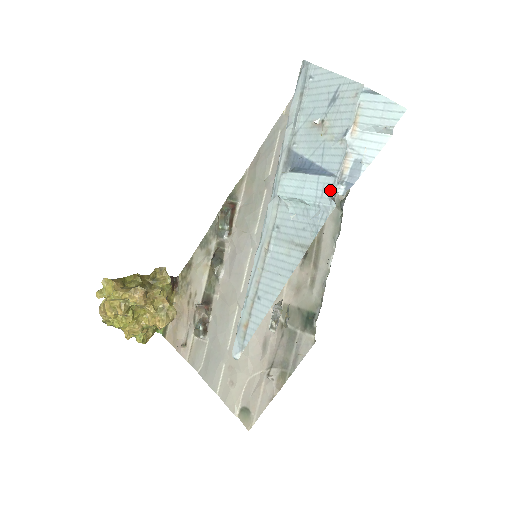
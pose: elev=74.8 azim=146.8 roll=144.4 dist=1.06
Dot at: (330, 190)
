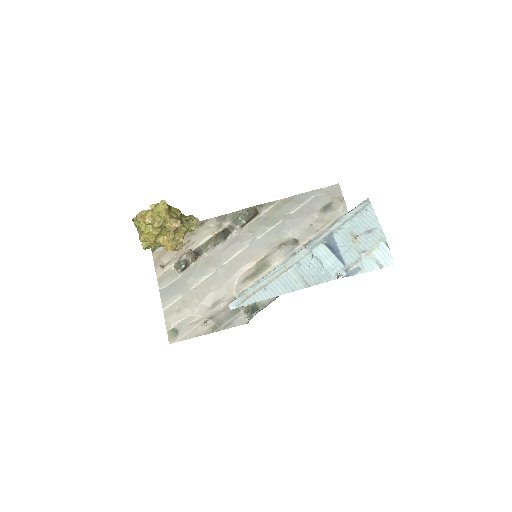
Dot at: (339, 270)
